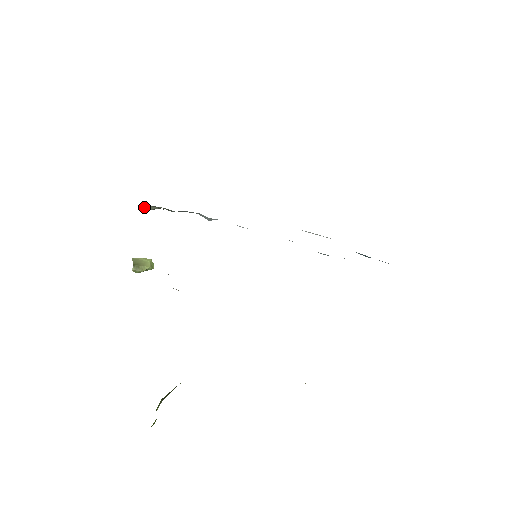
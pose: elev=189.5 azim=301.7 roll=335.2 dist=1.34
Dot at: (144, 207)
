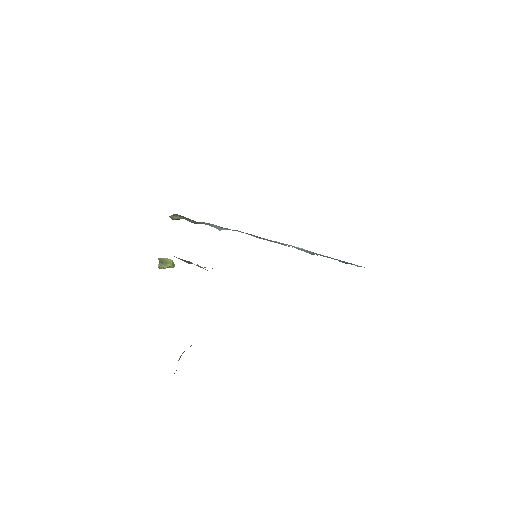
Dot at: (170, 217)
